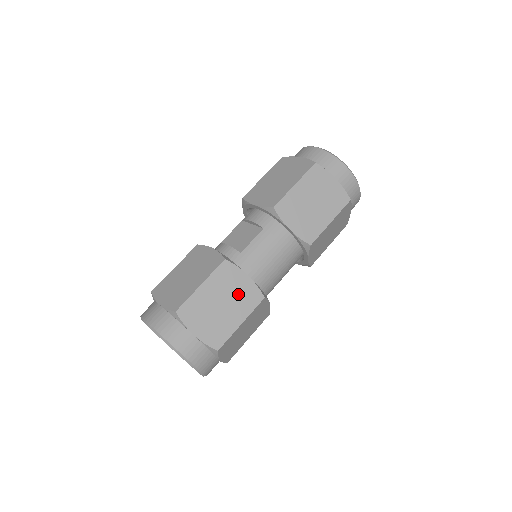
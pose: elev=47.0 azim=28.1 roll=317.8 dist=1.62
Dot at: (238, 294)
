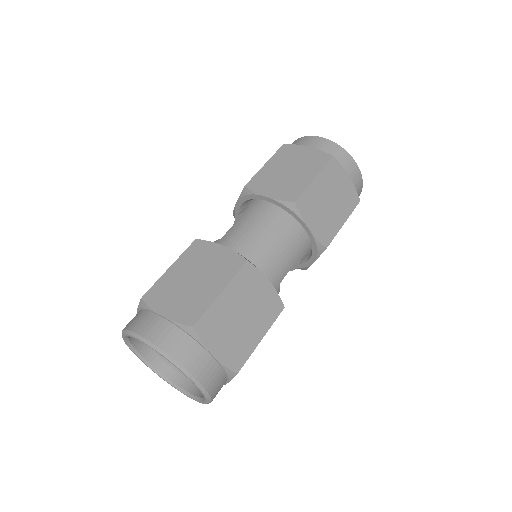
Dot at: (214, 265)
